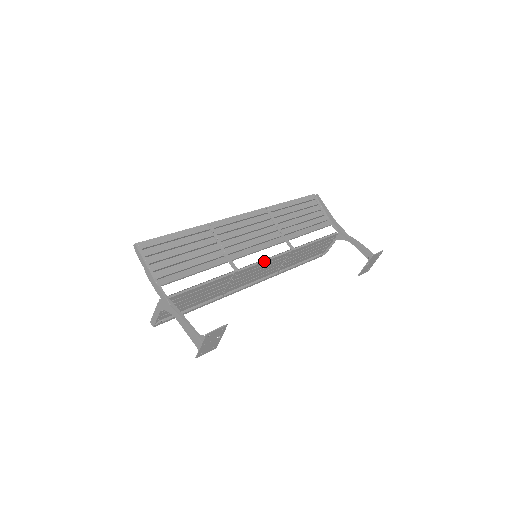
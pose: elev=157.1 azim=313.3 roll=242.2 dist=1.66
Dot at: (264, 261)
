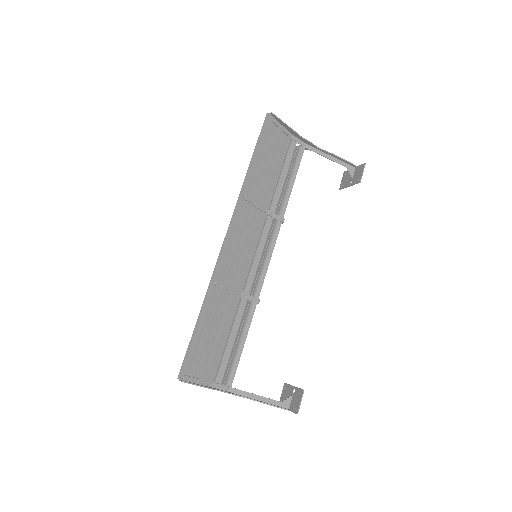
Dot at: (269, 262)
